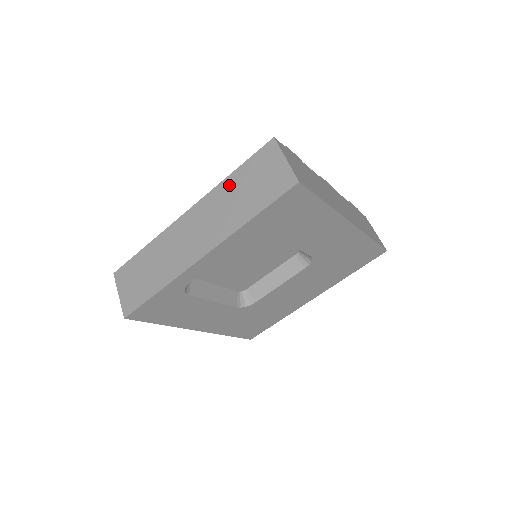
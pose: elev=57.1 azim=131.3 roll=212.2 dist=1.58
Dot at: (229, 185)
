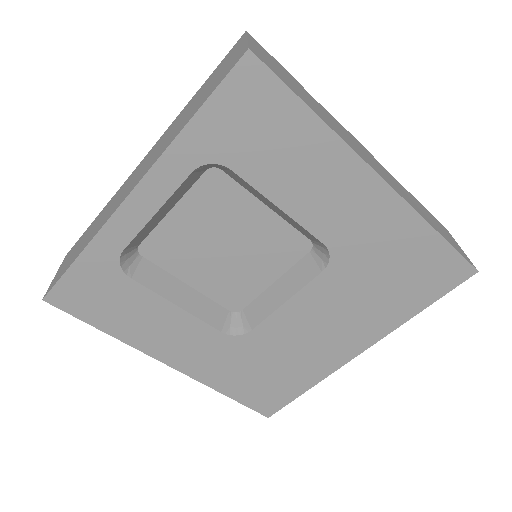
Dot at: (187, 107)
